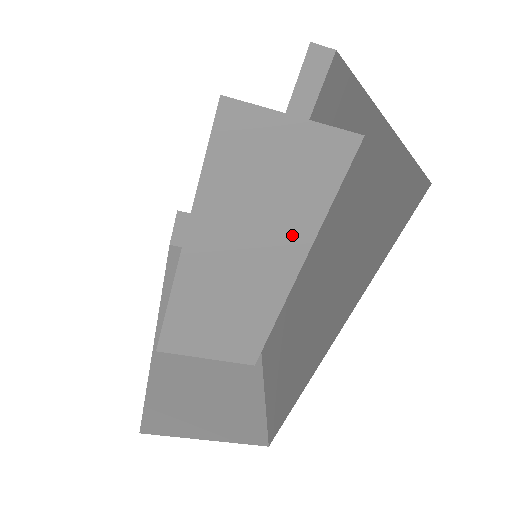
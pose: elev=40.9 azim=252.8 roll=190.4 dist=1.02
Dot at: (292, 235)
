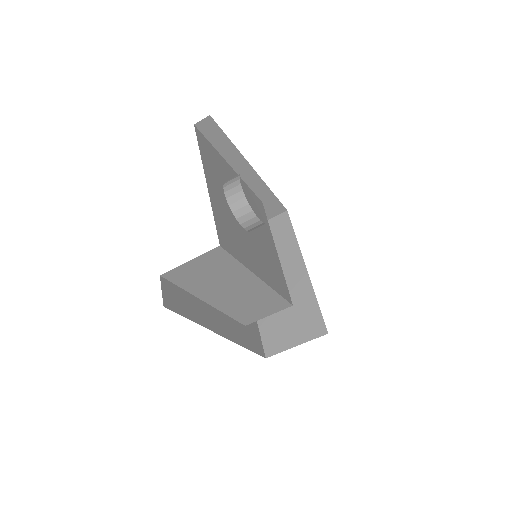
Dot at: (240, 276)
